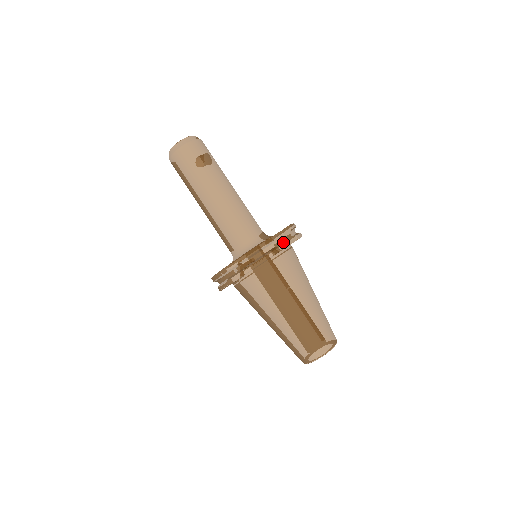
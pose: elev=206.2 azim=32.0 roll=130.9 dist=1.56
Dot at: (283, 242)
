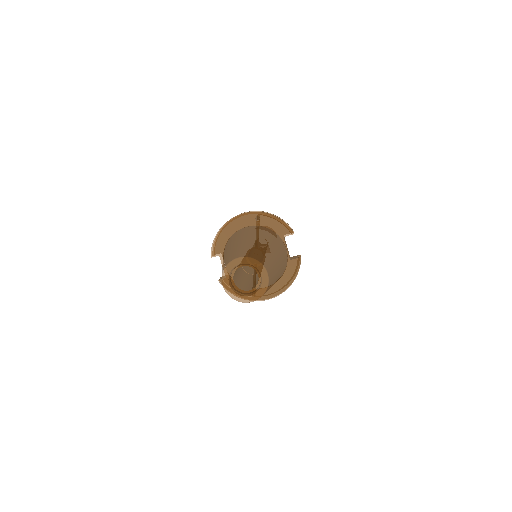
Dot at: occluded
